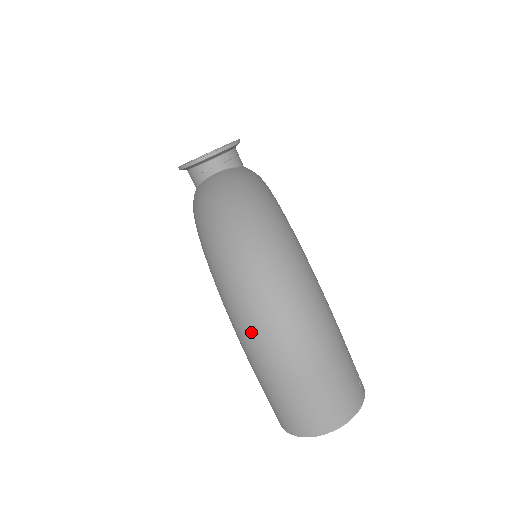
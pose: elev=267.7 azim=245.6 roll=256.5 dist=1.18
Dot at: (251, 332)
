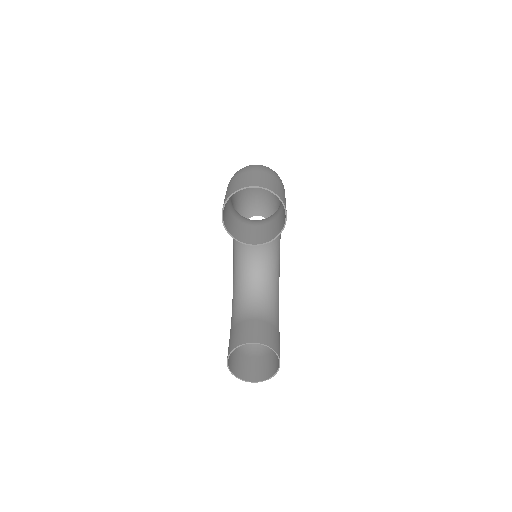
Dot at: occluded
